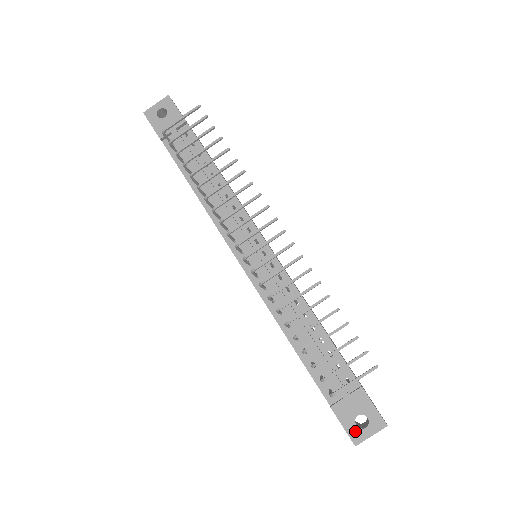
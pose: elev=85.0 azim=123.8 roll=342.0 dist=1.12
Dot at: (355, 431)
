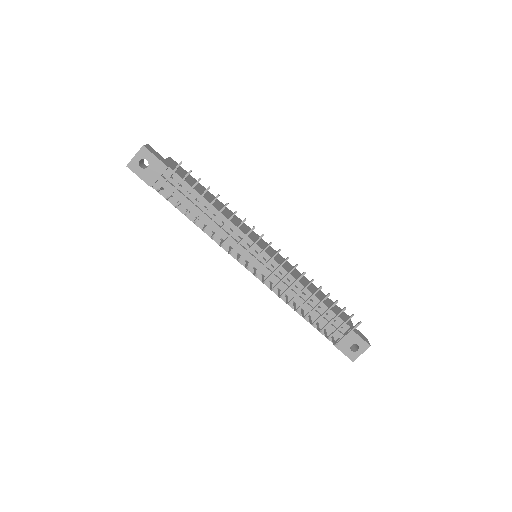
Dot at: (351, 354)
